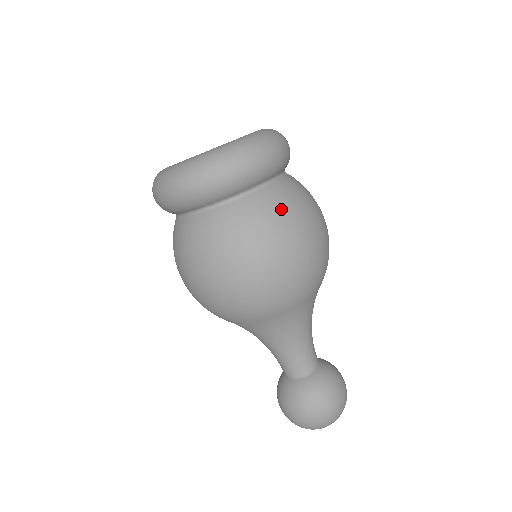
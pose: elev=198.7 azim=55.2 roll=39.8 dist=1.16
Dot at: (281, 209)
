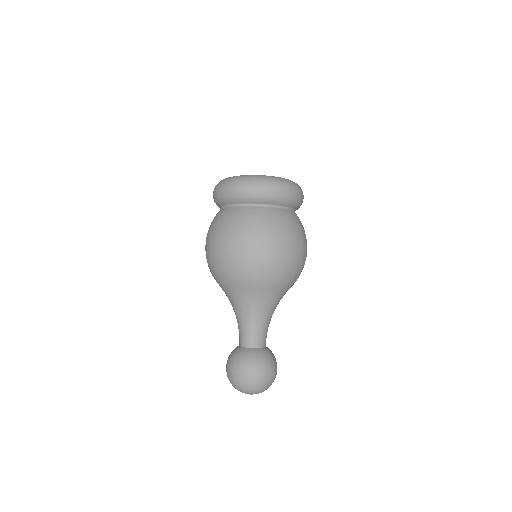
Dot at: (242, 220)
